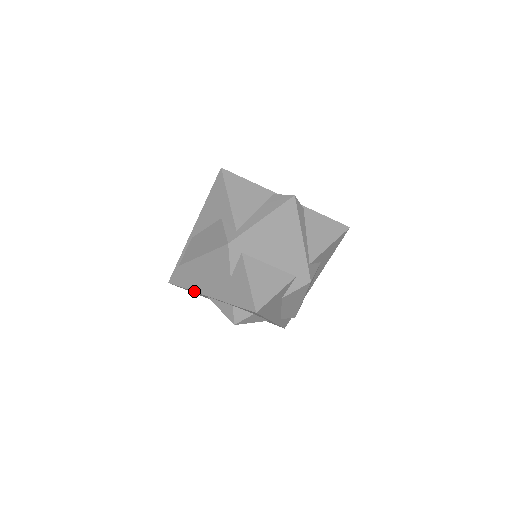
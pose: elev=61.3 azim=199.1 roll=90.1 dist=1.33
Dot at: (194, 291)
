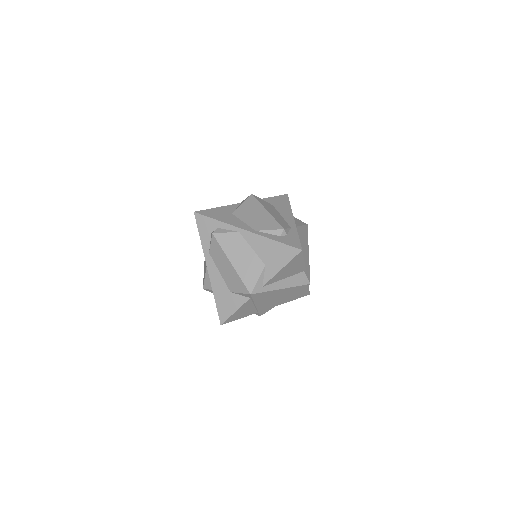
Dot at: (204, 252)
